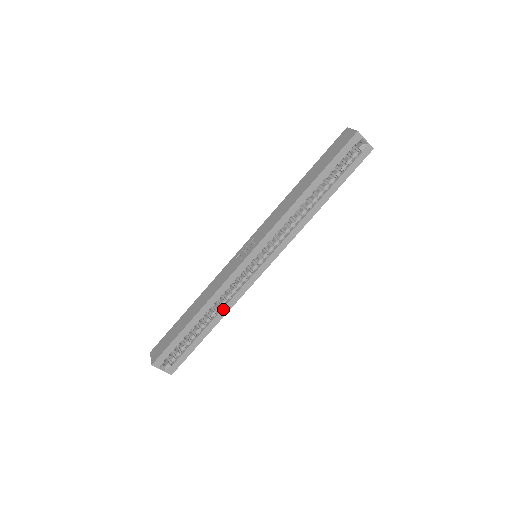
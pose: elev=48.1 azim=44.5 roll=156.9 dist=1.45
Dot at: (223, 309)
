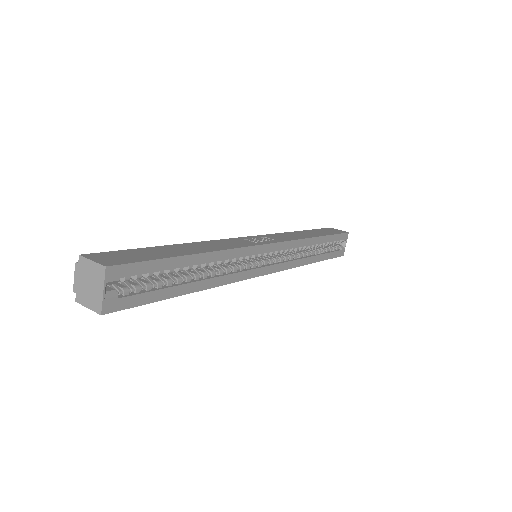
Dot at: (217, 278)
